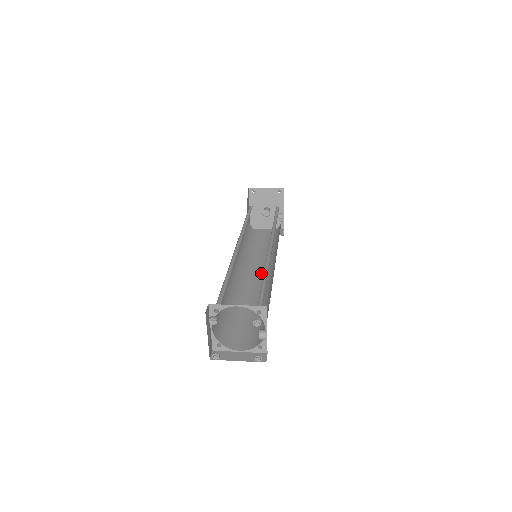
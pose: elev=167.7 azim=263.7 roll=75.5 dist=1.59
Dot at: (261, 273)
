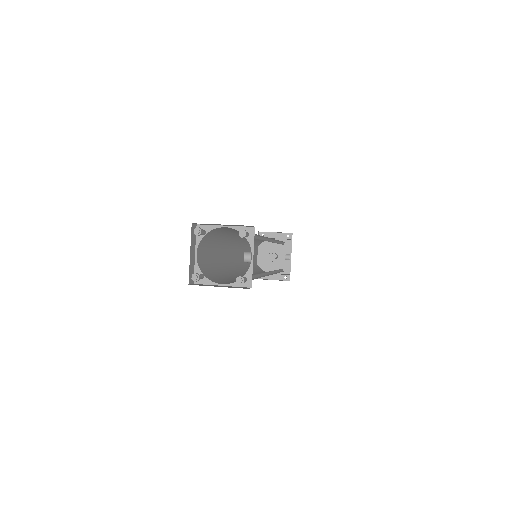
Dot at: occluded
